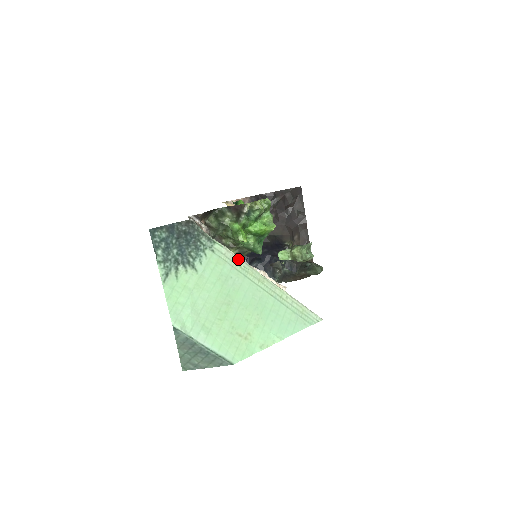
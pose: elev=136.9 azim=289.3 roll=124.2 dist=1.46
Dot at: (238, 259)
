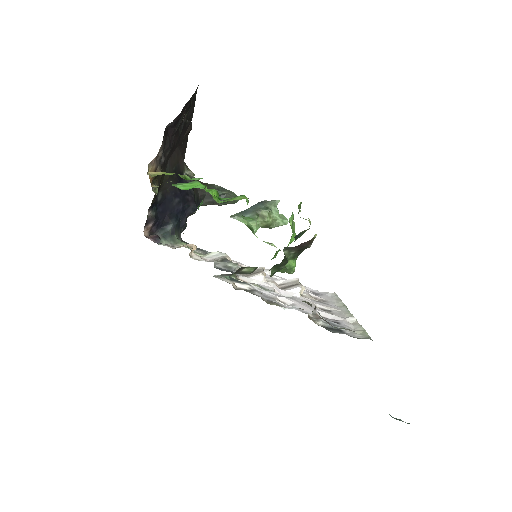
Dot at: occluded
